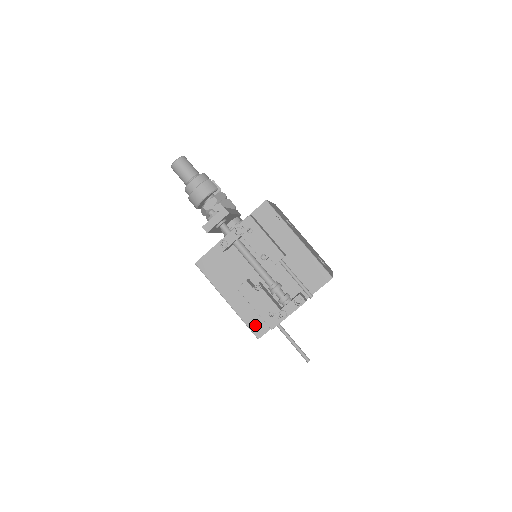
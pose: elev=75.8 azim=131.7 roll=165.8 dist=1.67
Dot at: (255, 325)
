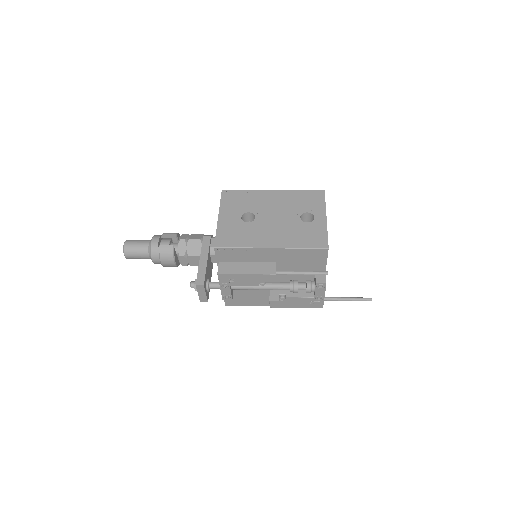
Dot at: occluded
